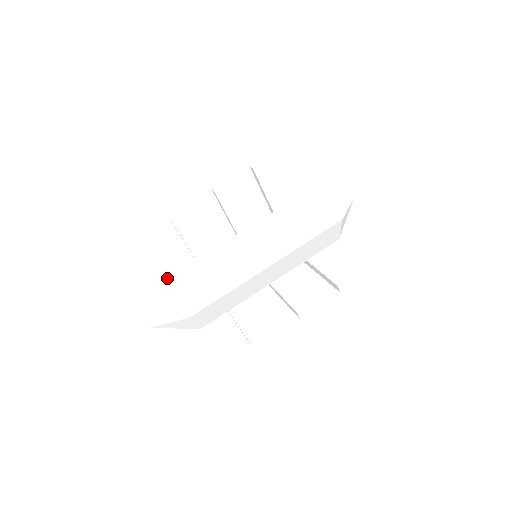
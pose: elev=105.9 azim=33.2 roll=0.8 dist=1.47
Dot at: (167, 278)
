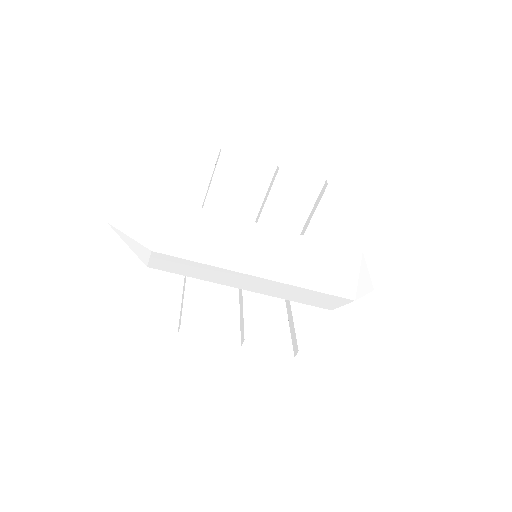
Dot at: (167, 198)
